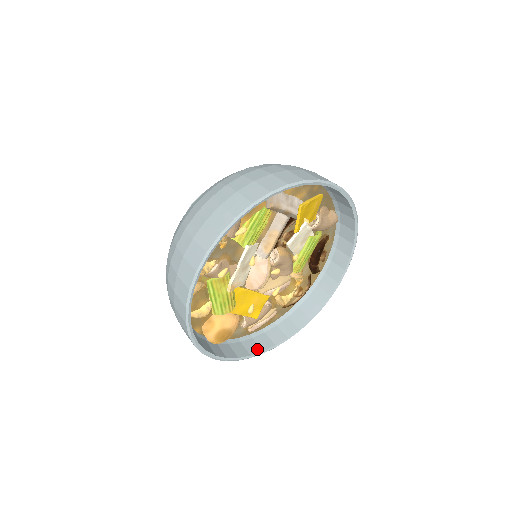
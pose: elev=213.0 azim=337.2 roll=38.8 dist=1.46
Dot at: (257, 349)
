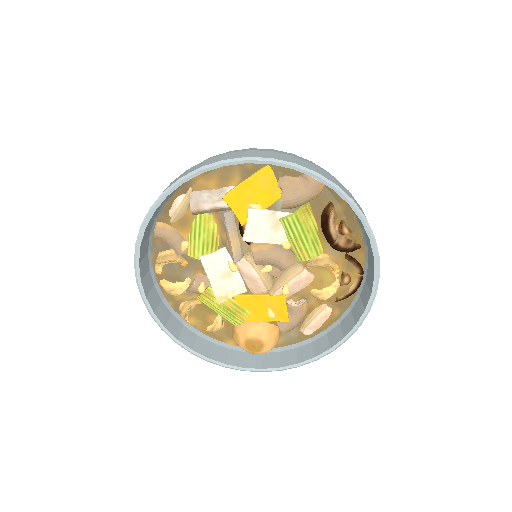
Dot at: (309, 355)
